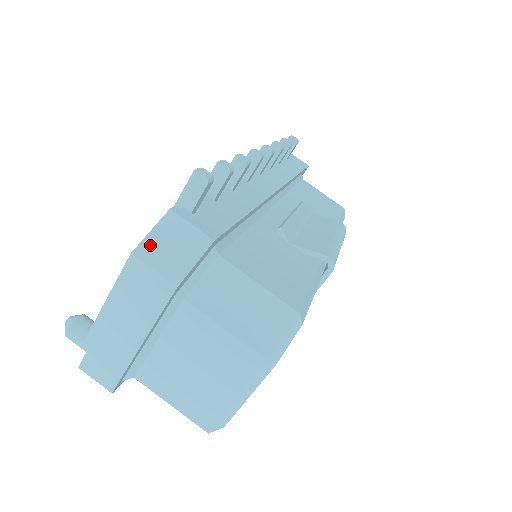
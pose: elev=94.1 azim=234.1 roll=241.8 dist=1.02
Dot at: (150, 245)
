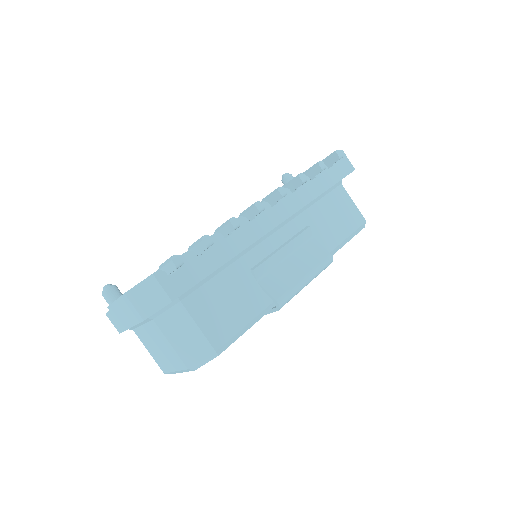
Dot at: (136, 292)
